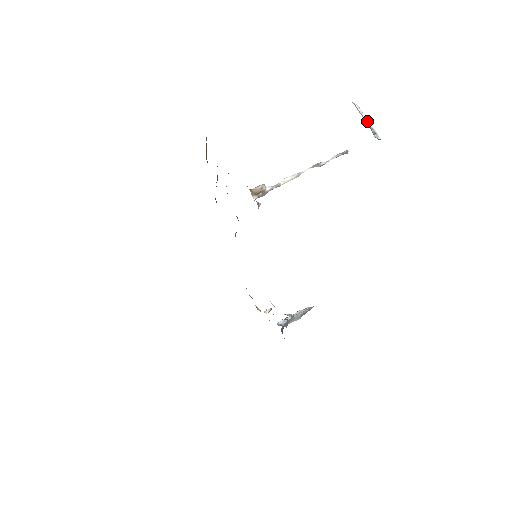
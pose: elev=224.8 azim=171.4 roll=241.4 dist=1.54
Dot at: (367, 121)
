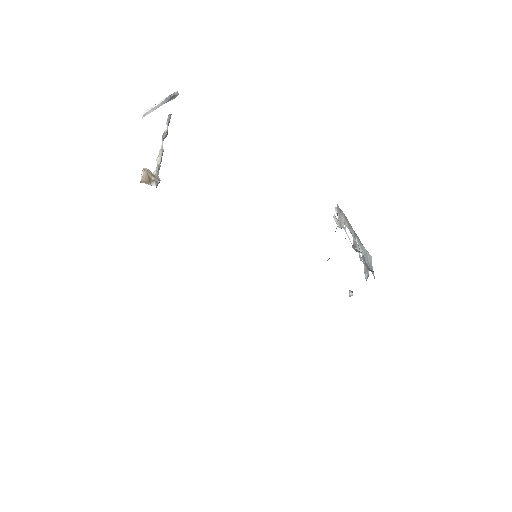
Dot at: (159, 103)
